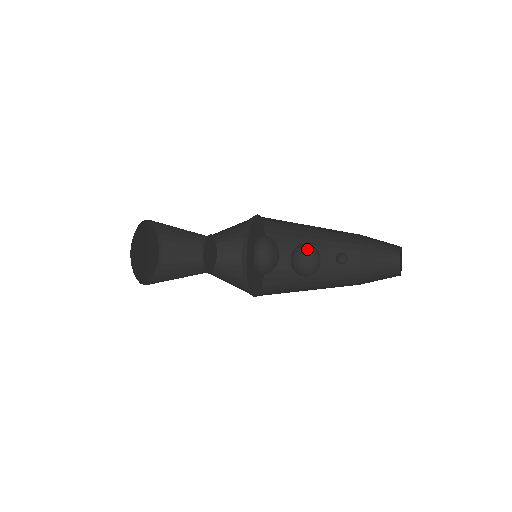
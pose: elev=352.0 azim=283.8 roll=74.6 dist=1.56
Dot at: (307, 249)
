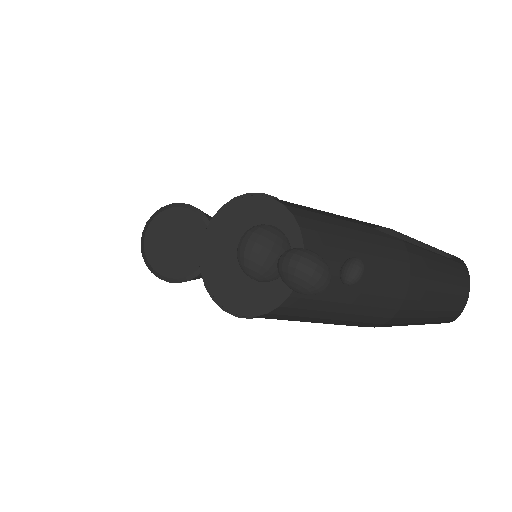
Dot at: (285, 270)
